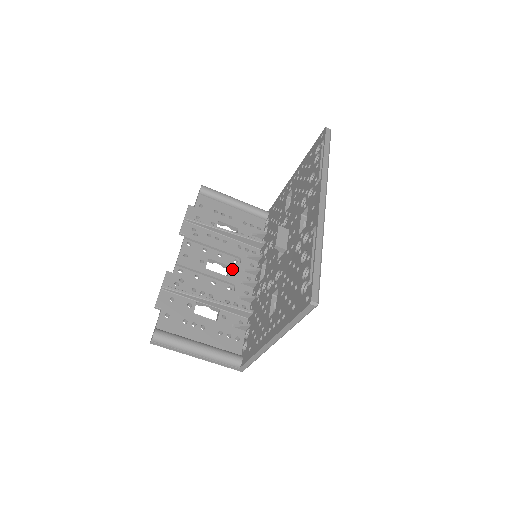
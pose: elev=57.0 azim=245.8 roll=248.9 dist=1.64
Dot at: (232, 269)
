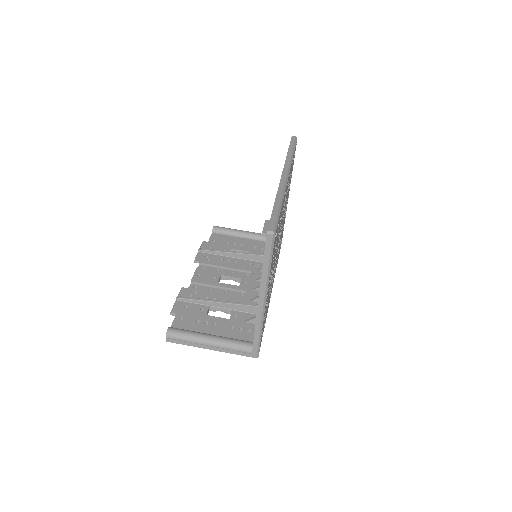
Dot at: (244, 280)
